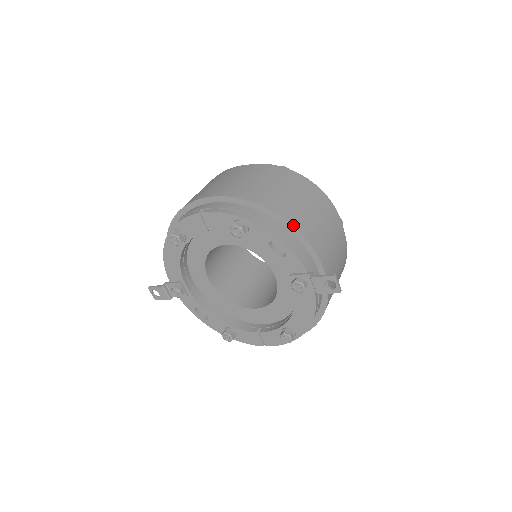
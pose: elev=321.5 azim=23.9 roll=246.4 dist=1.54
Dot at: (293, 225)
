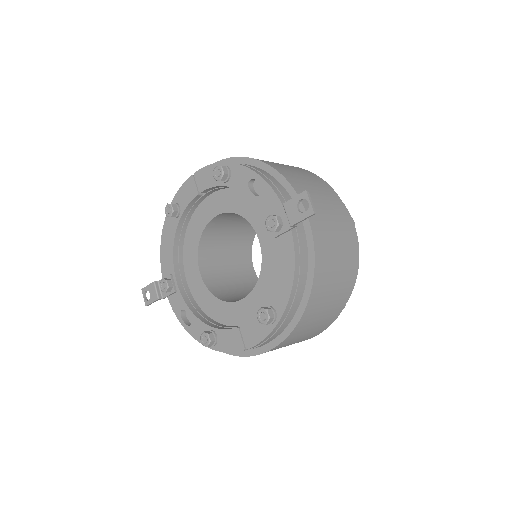
Dot at: (276, 169)
